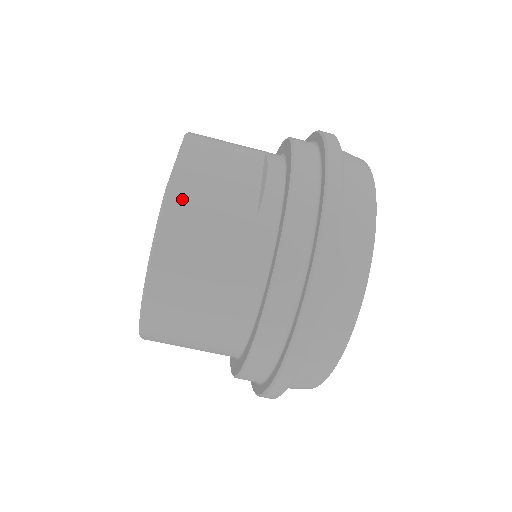
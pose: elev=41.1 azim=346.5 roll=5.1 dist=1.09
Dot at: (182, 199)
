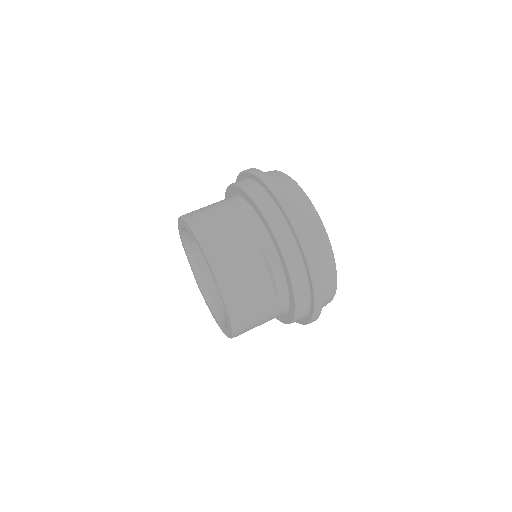
Dot at: (240, 318)
